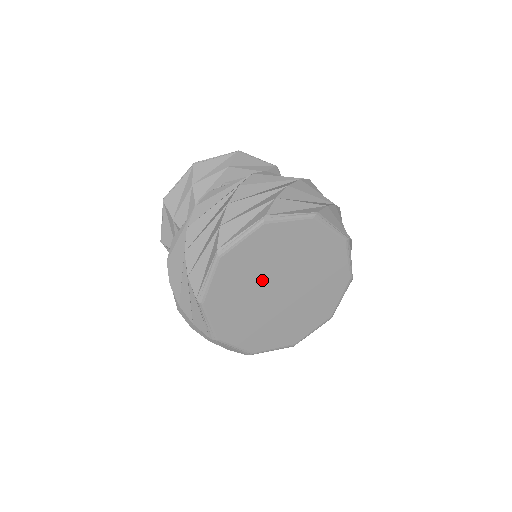
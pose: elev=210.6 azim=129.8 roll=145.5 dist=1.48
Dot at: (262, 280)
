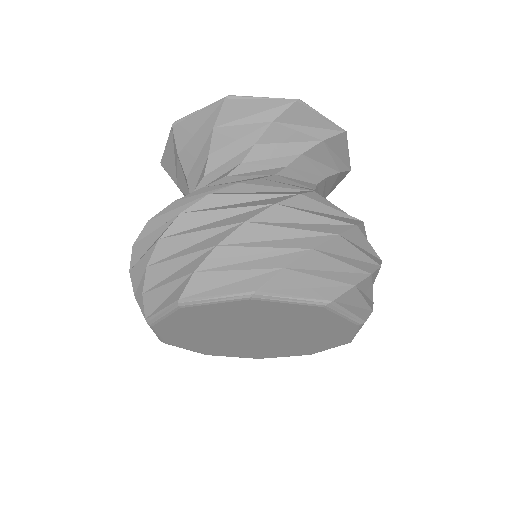
Dot at: (222, 332)
